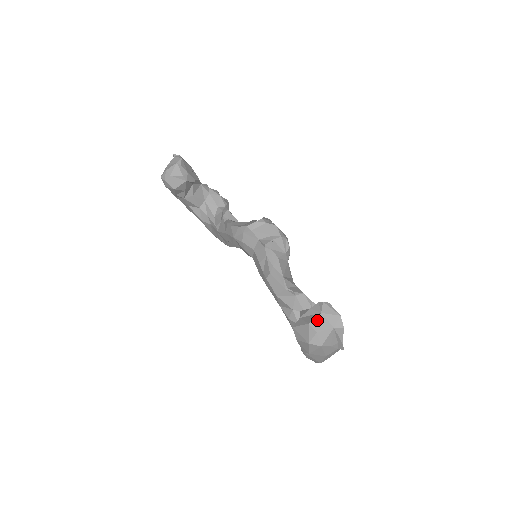
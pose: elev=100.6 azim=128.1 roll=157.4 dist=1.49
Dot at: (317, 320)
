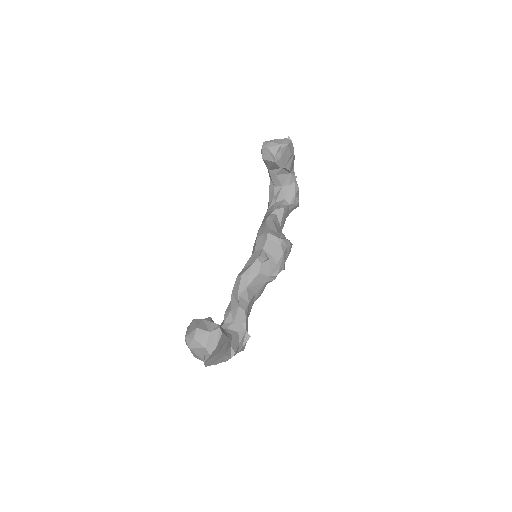
Dot at: (203, 332)
